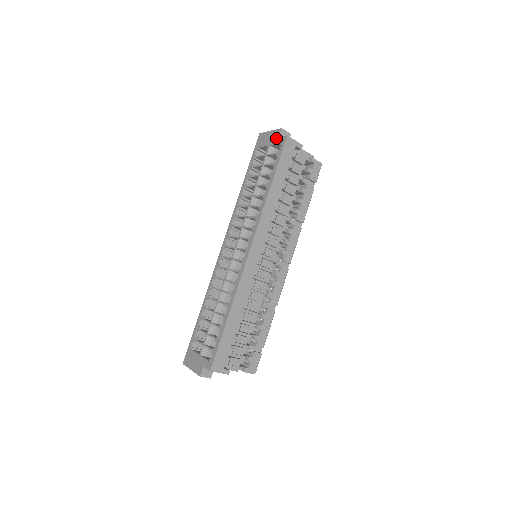
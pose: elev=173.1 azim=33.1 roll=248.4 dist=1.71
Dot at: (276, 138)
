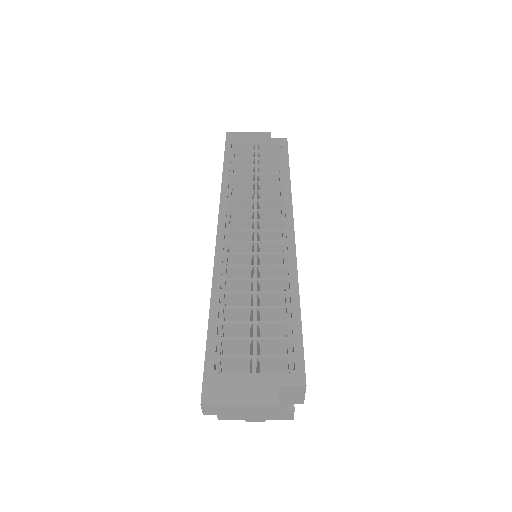
Dot at: (267, 138)
